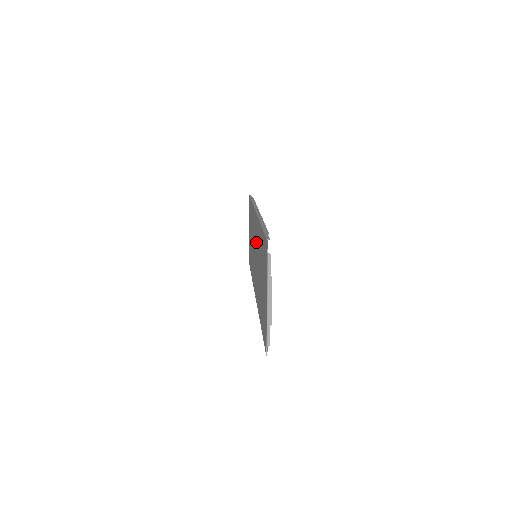
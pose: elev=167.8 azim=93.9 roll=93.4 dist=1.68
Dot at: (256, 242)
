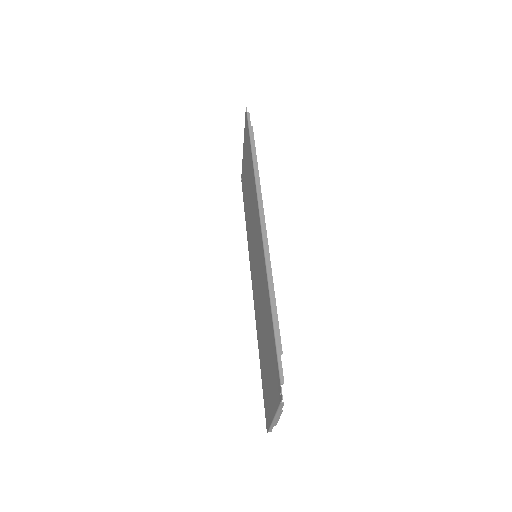
Dot at: (258, 257)
